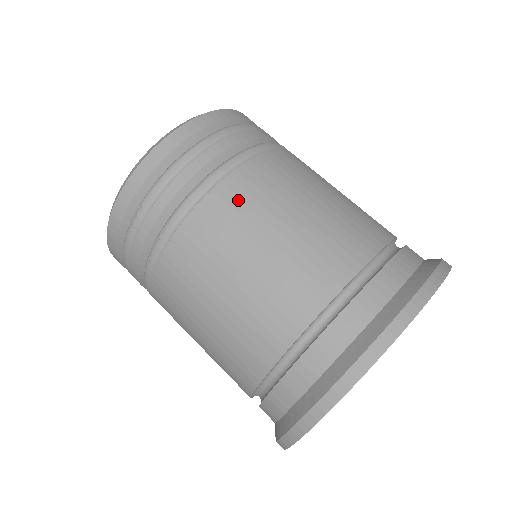
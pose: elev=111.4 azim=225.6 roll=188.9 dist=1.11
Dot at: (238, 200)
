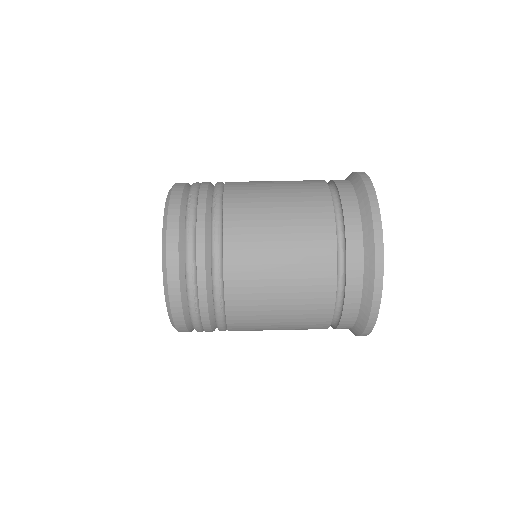
Dot at: occluded
